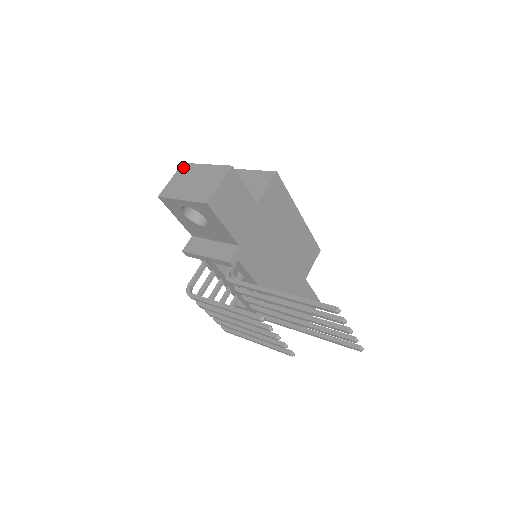
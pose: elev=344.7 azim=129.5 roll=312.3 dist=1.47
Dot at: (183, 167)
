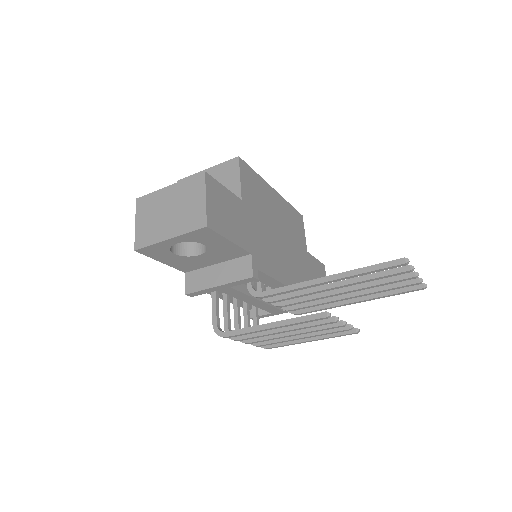
Dot at: (141, 203)
